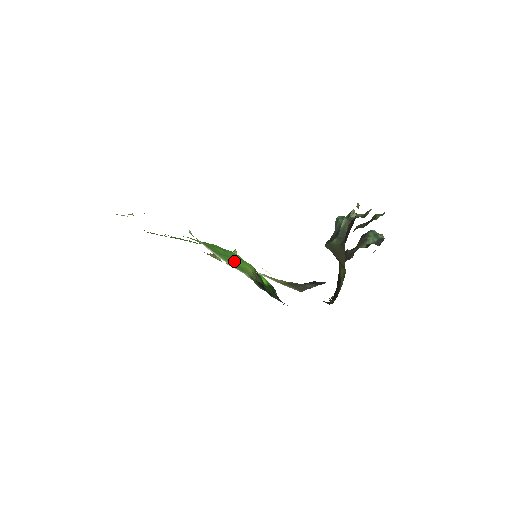
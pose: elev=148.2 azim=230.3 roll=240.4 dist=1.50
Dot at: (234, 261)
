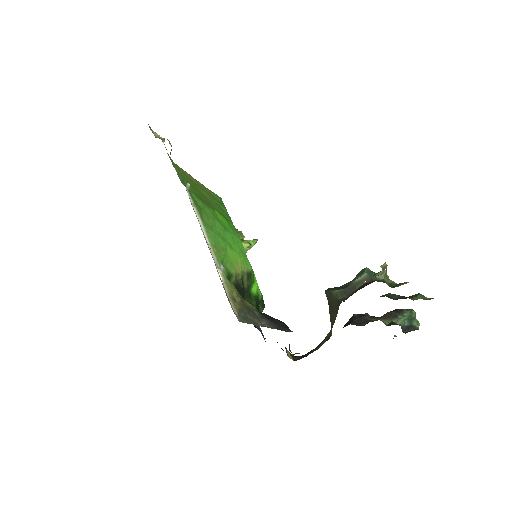
Dot at: (224, 246)
